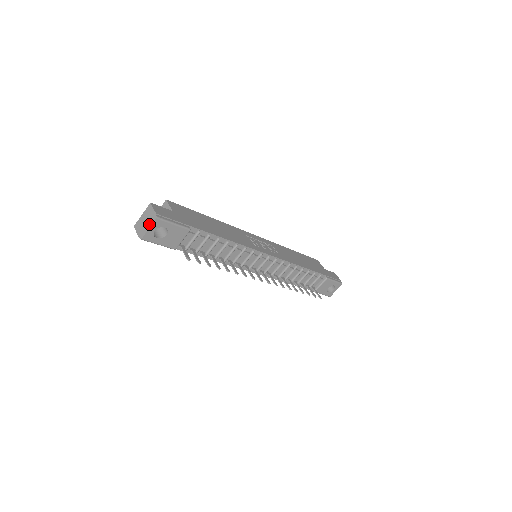
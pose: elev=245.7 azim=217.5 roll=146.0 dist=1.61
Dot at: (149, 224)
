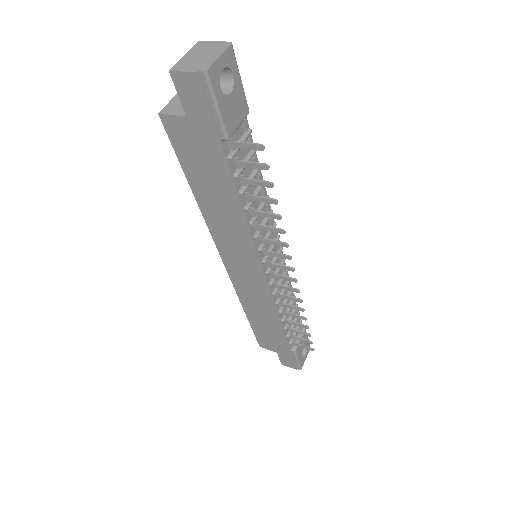
Dot at: (217, 52)
